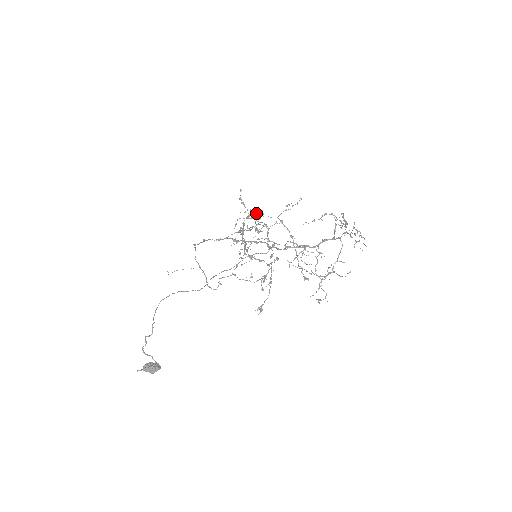
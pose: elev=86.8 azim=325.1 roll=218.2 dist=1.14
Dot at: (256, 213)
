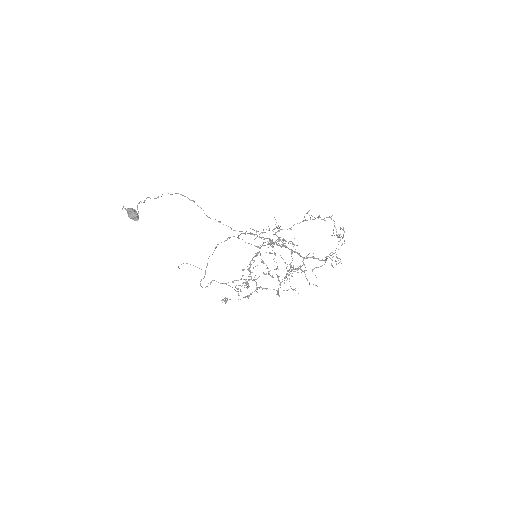
Dot at: occluded
